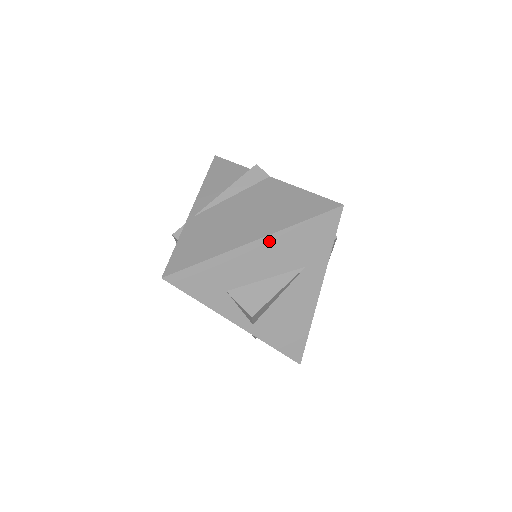
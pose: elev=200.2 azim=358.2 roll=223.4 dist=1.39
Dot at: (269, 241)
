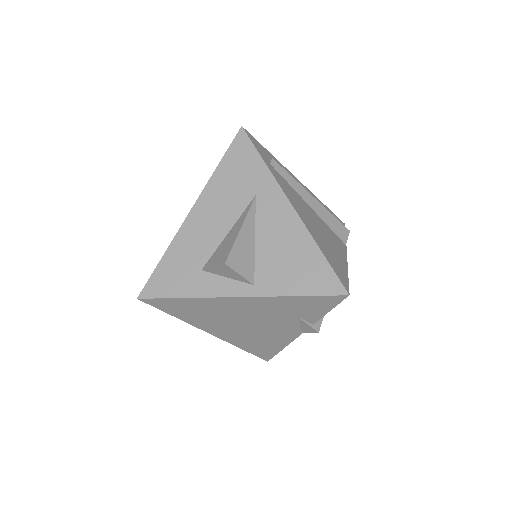
Dot at: (204, 200)
